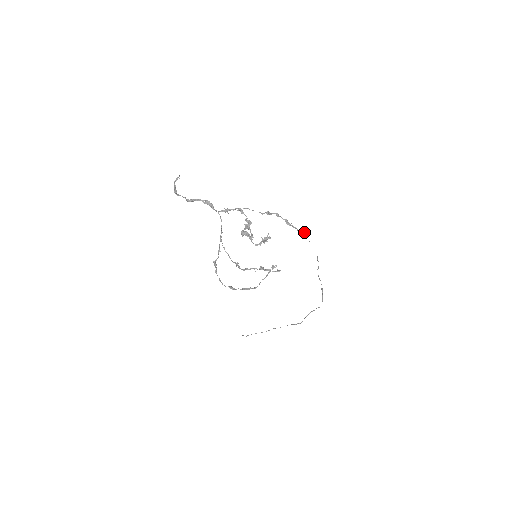
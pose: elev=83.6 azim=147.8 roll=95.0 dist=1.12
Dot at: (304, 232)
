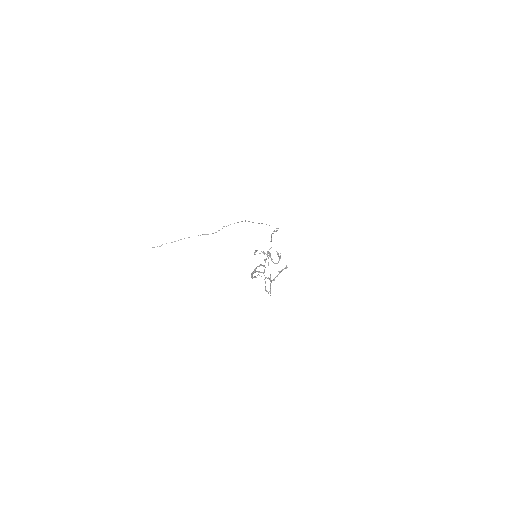
Dot at: (278, 228)
